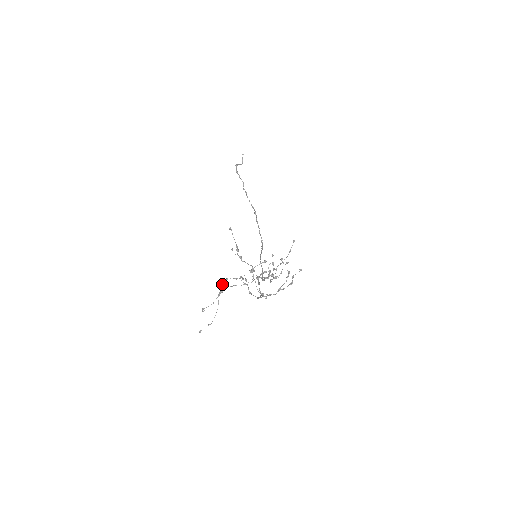
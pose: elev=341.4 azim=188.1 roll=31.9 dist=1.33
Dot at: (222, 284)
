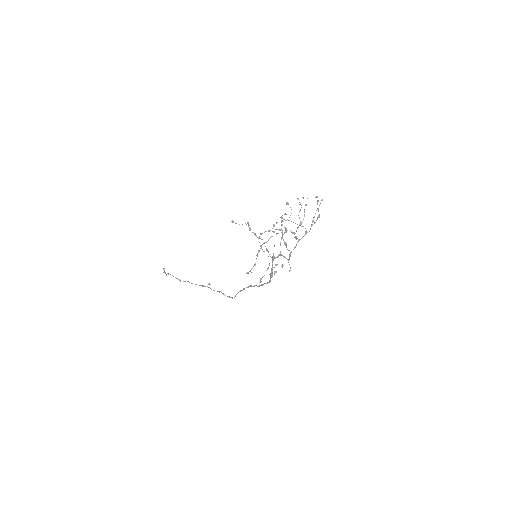
Dot at: occluded
